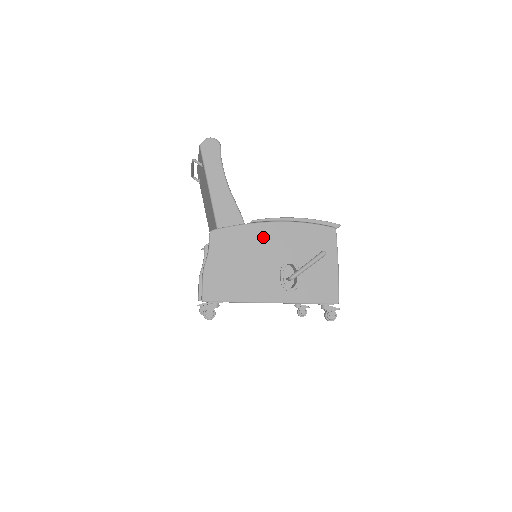
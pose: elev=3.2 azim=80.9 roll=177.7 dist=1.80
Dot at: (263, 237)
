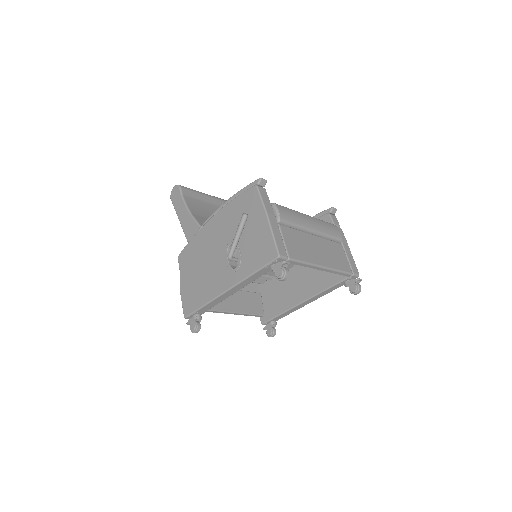
Dot at: (208, 236)
